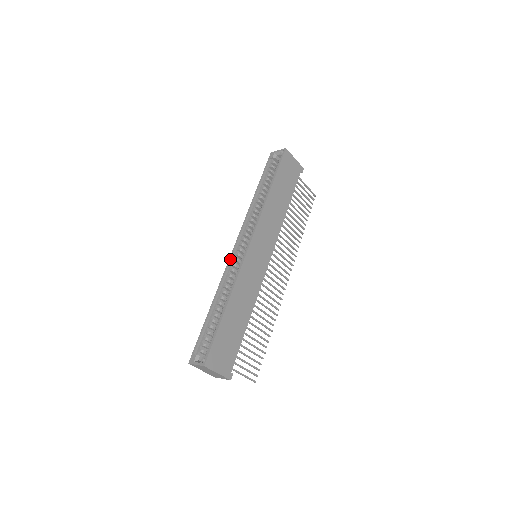
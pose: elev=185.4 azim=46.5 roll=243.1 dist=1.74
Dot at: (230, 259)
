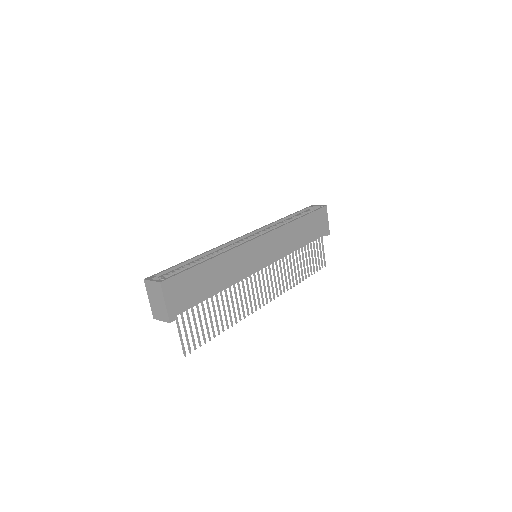
Dot at: (234, 239)
